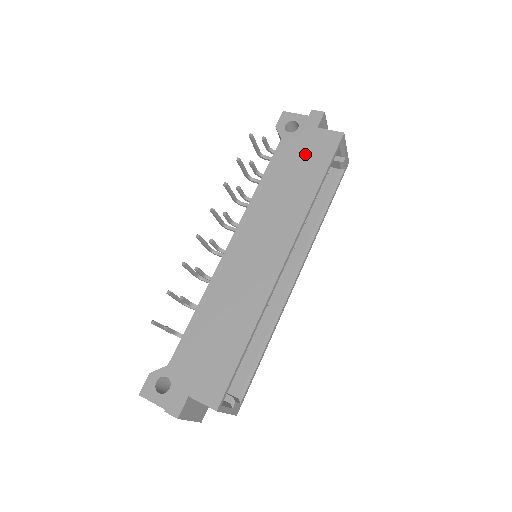
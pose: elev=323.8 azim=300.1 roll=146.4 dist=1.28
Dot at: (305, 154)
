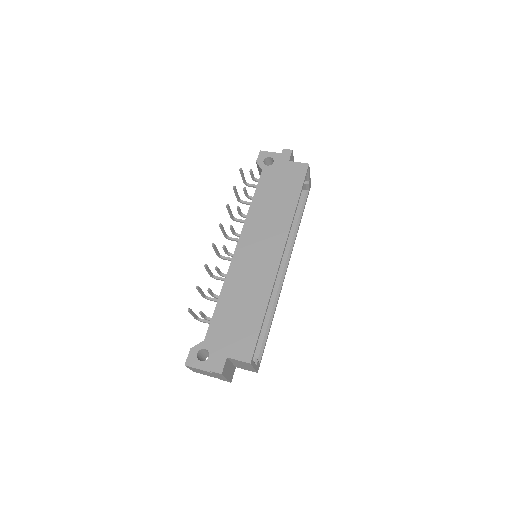
Dot at: (283, 180)
